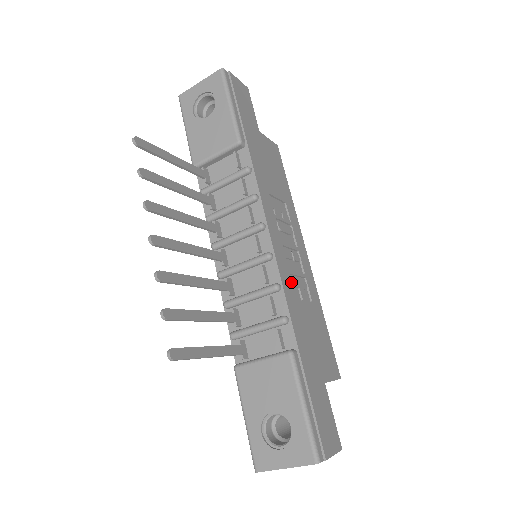
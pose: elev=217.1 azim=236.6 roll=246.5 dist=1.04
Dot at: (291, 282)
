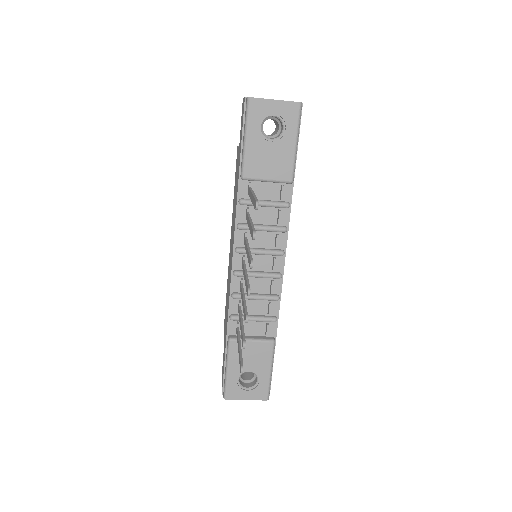
Dot at: occluded
